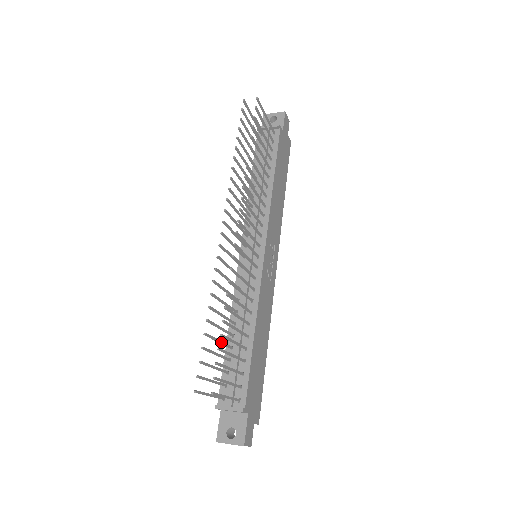
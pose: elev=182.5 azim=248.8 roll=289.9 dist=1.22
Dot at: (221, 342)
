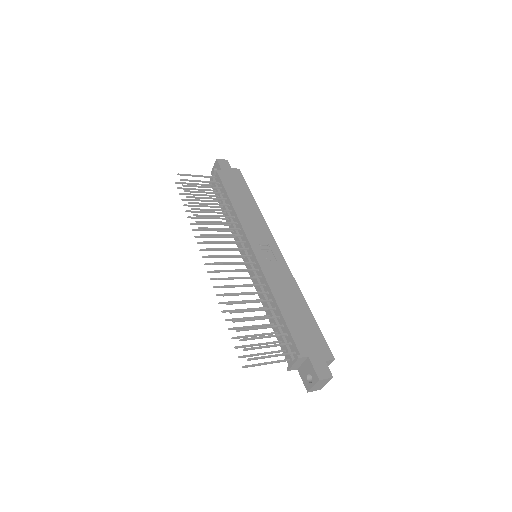
Dot at: (255, 326)
